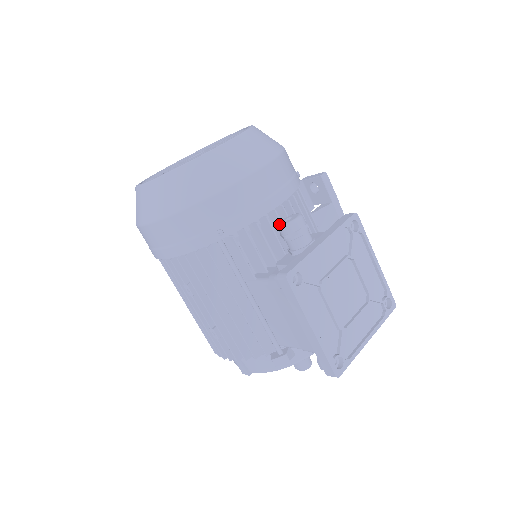
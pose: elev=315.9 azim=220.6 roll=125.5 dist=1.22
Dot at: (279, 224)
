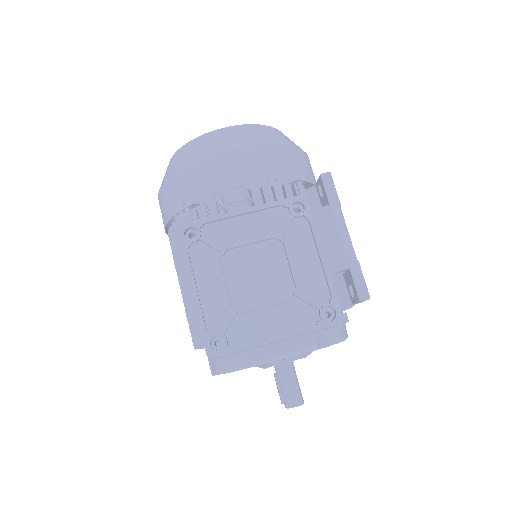
Dot at: occluded
